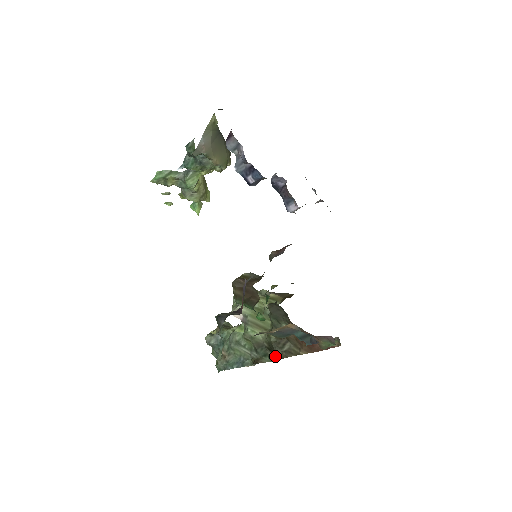
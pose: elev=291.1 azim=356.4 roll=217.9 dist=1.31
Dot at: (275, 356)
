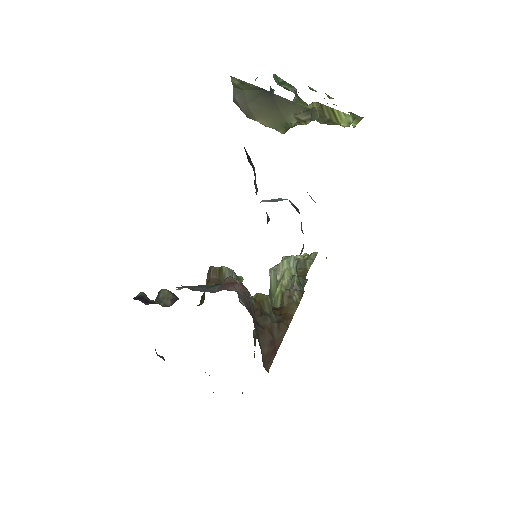
Dot at: occluded
